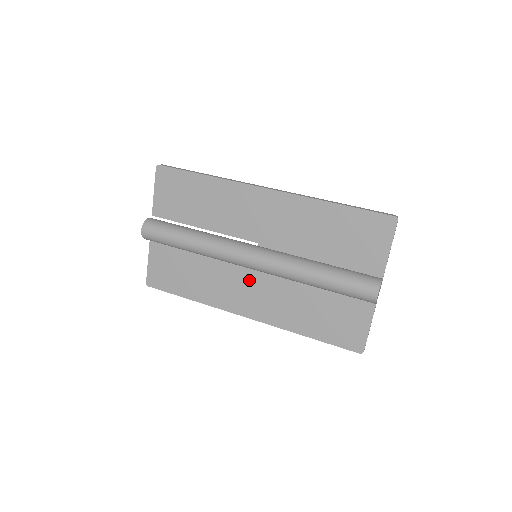
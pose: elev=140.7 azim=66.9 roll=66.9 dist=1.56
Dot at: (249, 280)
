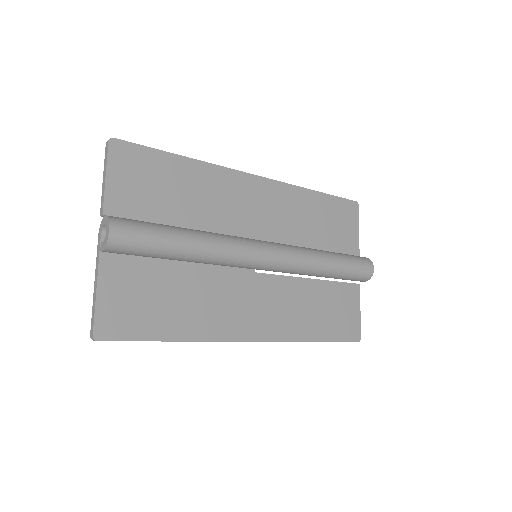
Dot at: (252, 289)
